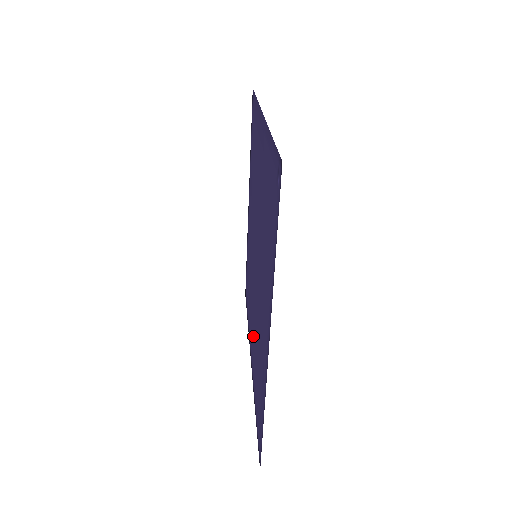
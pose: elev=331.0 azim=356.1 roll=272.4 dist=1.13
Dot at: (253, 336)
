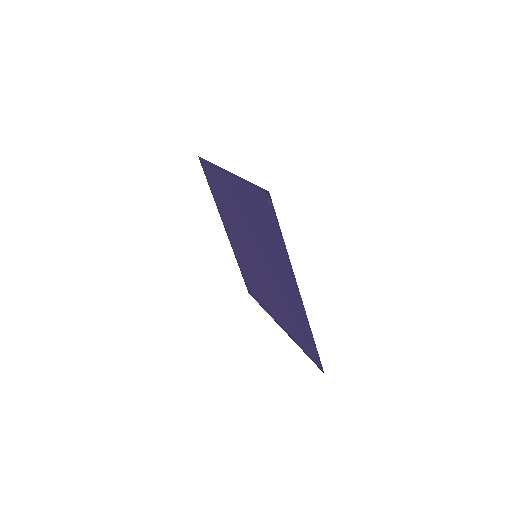
Dot at: (276, 307)
